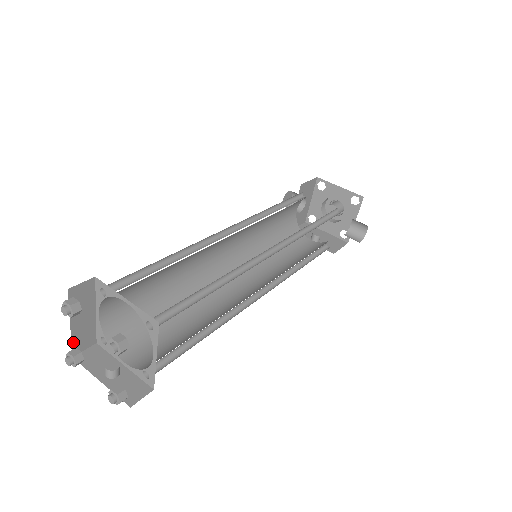
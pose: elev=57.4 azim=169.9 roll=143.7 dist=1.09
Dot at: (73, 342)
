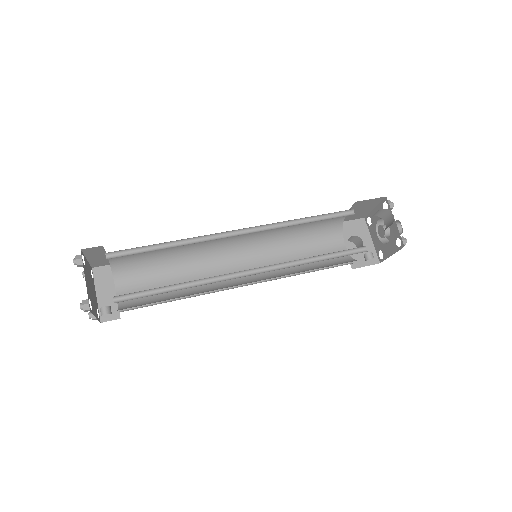
Dot at: occluded
